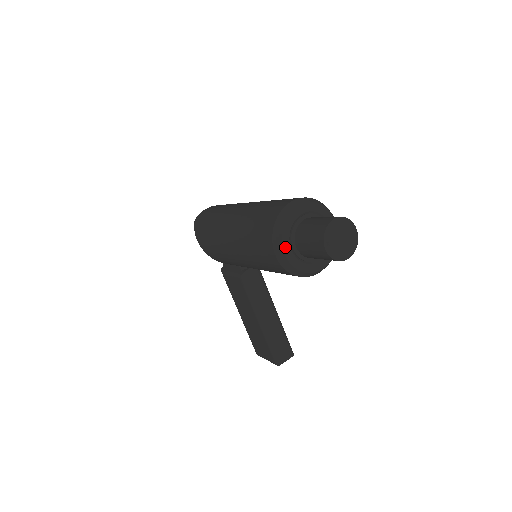
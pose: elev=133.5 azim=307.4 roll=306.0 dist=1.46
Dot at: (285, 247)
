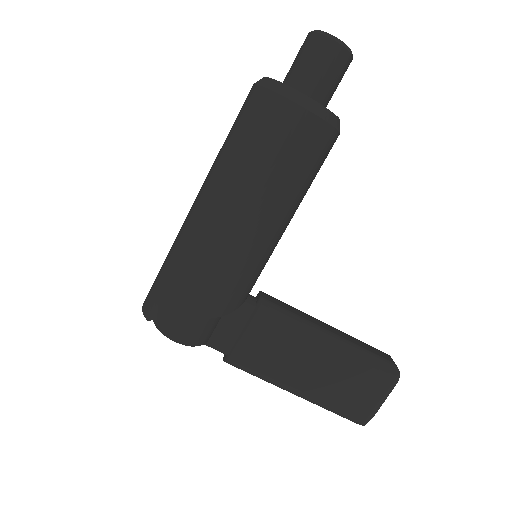
Dot at: (301, 94)
